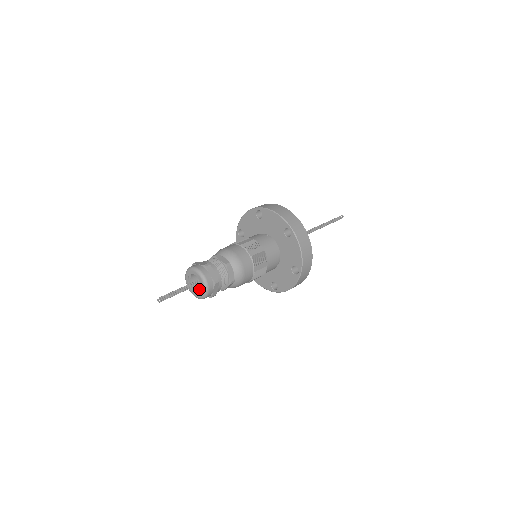
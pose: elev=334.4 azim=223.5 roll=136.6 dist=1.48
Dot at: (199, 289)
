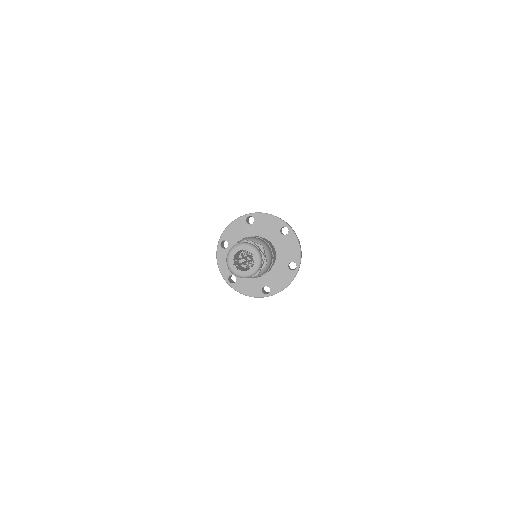
Dot at: occluded
